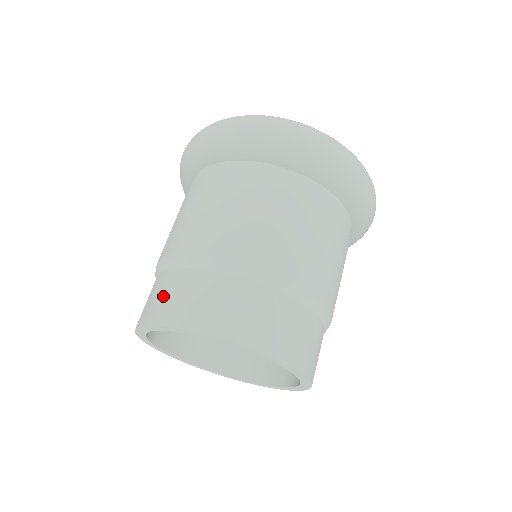
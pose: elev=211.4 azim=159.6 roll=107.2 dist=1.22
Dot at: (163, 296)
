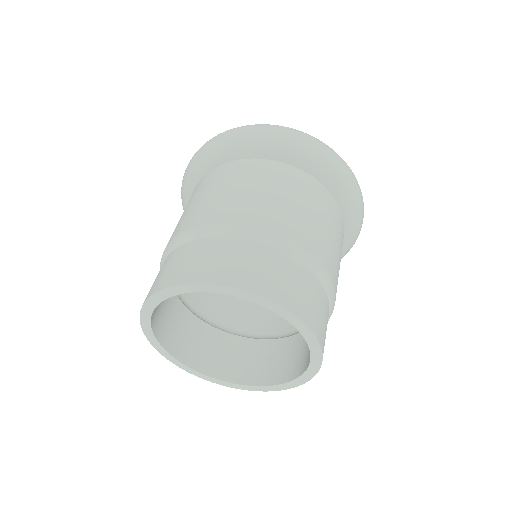
Dot at: (233, 261)
